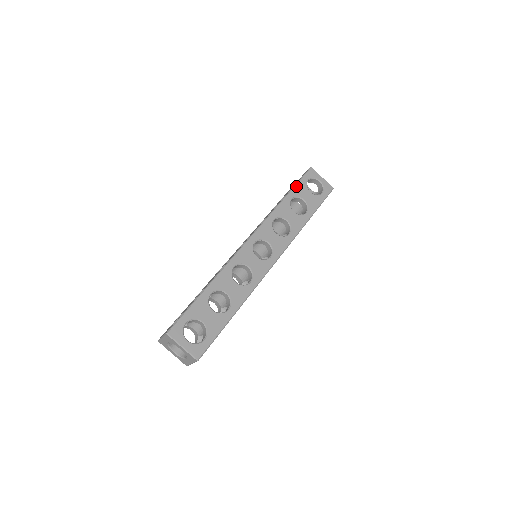
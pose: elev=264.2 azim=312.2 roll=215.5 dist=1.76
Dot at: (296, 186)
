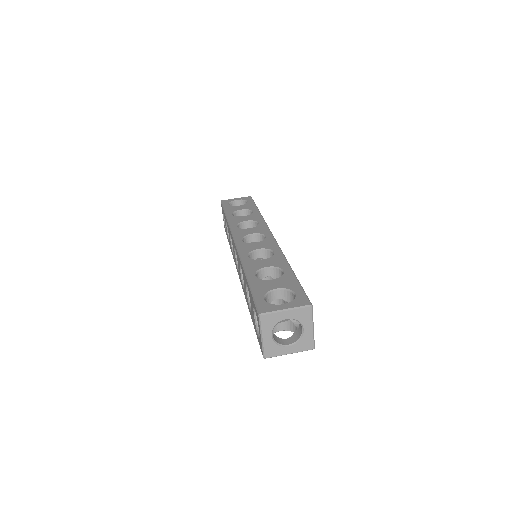
Dot at: (225, 210)
